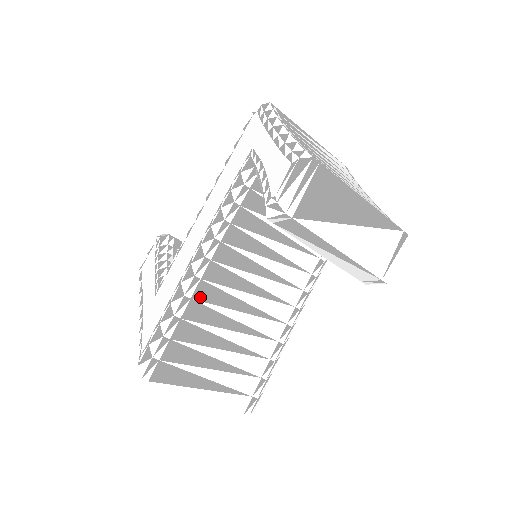
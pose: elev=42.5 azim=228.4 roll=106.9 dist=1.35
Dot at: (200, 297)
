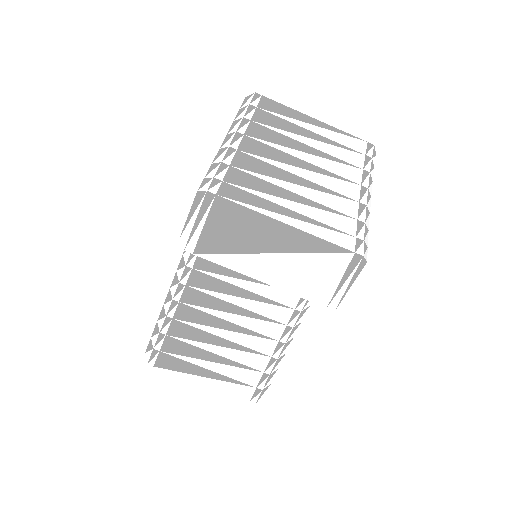
Dot at: (188, 301)
